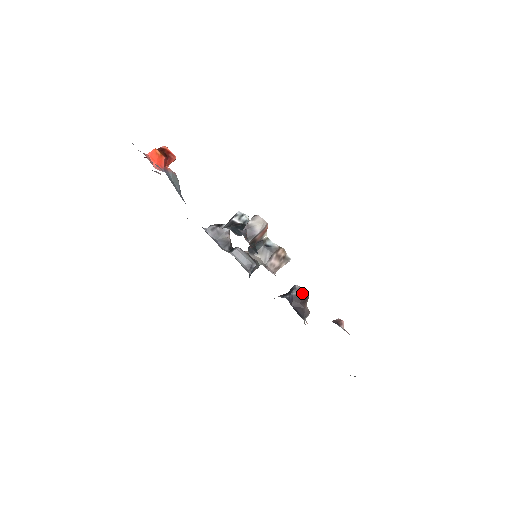
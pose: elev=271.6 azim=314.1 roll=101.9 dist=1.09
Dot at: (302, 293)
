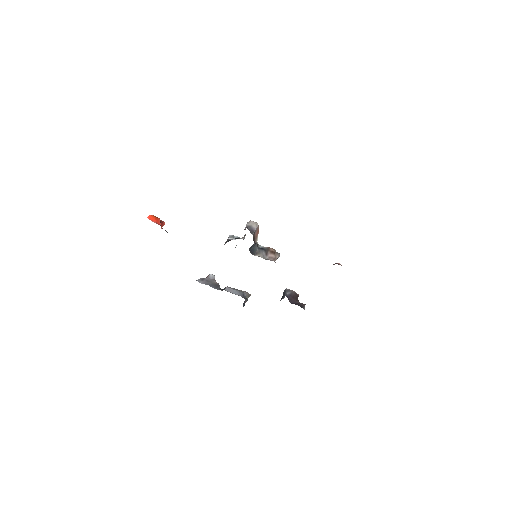
Dot at: (293, 292)
